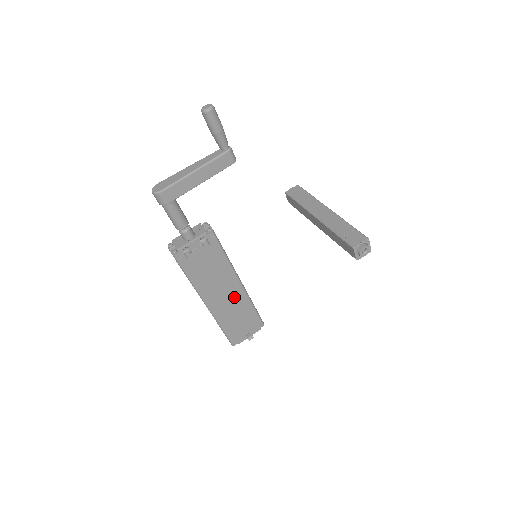
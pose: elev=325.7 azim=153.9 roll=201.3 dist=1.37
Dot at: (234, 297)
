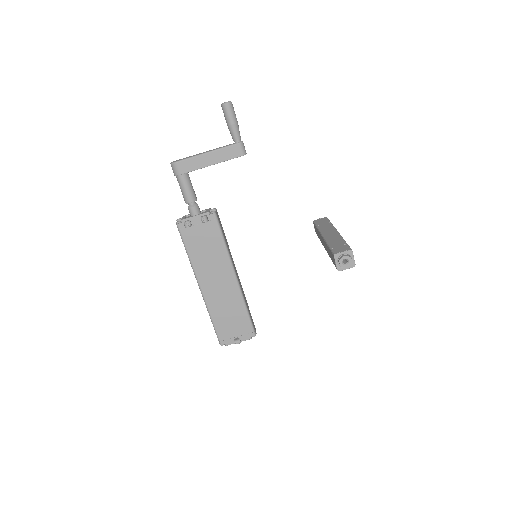
Dot at: (227, 290)
